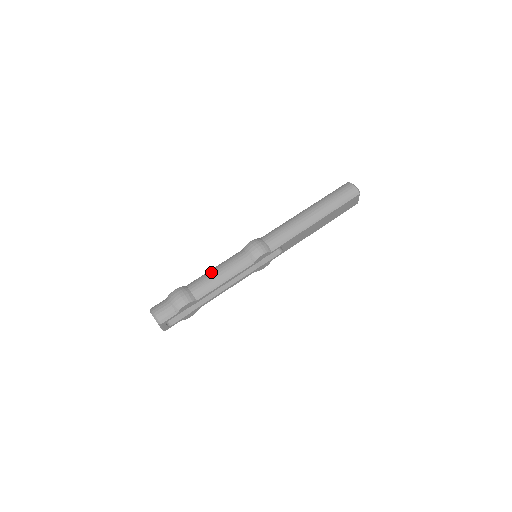
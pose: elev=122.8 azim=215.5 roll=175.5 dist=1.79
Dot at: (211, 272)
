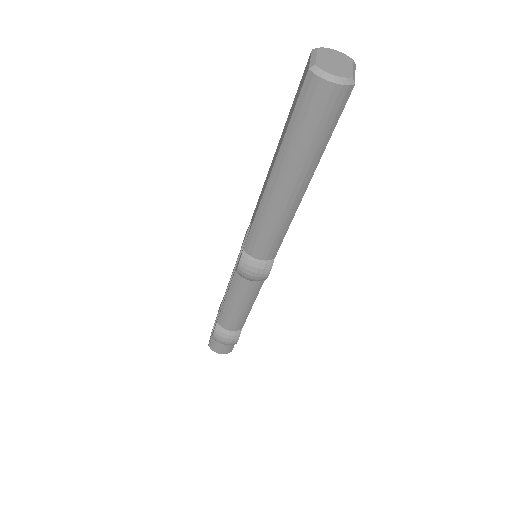
Dot at: (228, 309)
